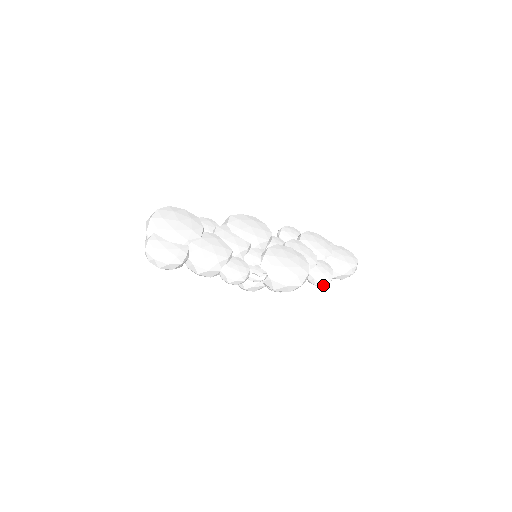
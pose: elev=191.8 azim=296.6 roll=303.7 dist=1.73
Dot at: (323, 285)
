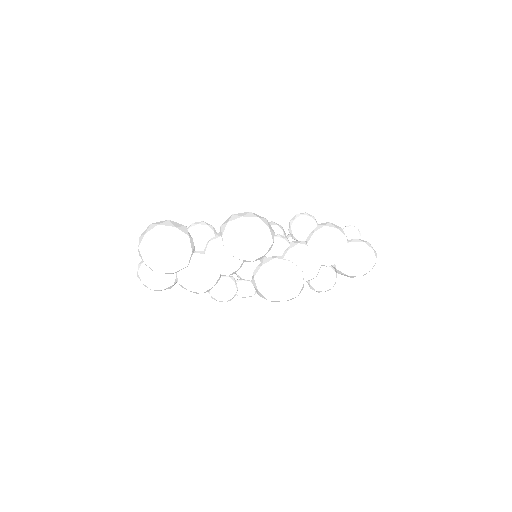
Dot at: occluded
